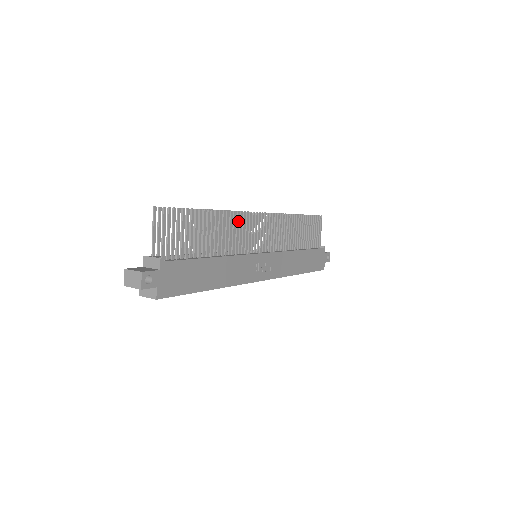
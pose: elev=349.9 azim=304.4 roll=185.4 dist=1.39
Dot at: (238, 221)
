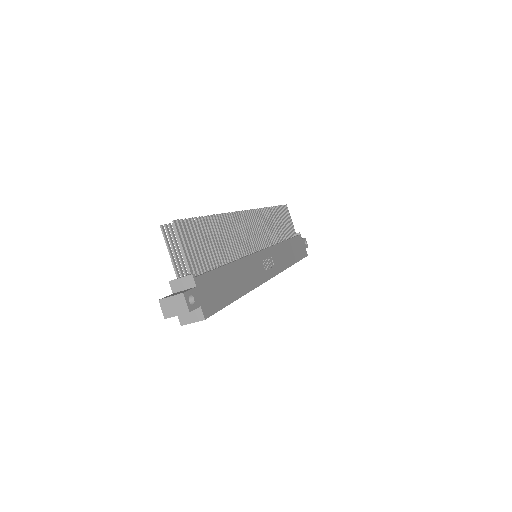
Dot at: (233, 222)
